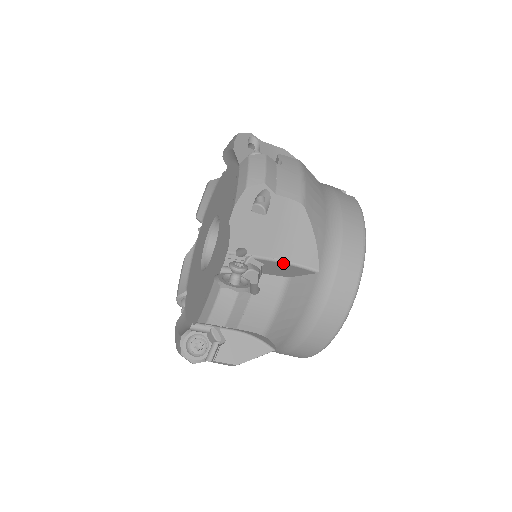
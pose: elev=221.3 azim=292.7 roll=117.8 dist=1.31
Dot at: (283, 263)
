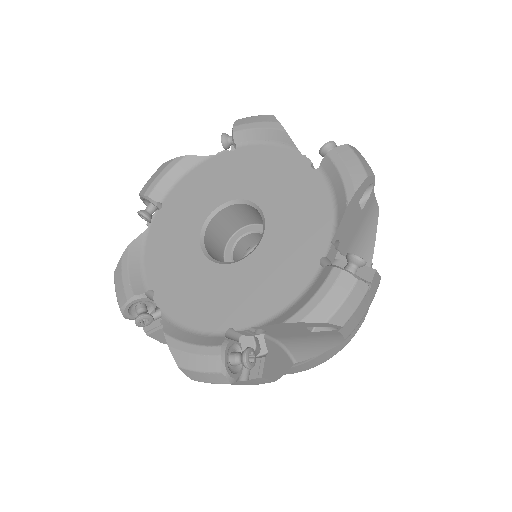
Dot at: (280, 345)
